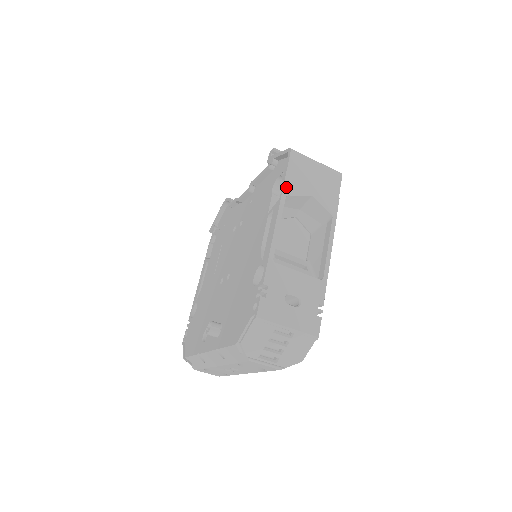
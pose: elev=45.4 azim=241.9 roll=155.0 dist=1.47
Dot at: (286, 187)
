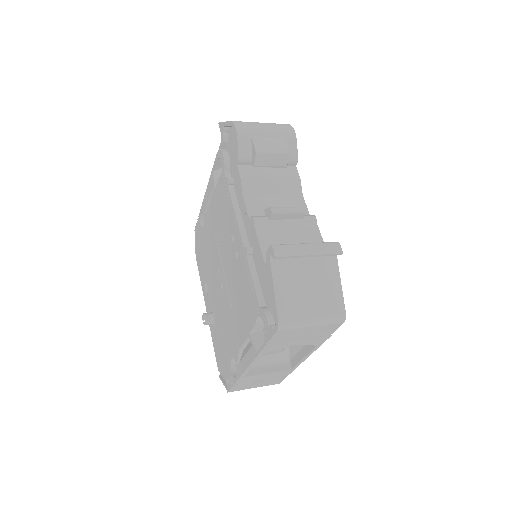
Dot at: (265, 350)
